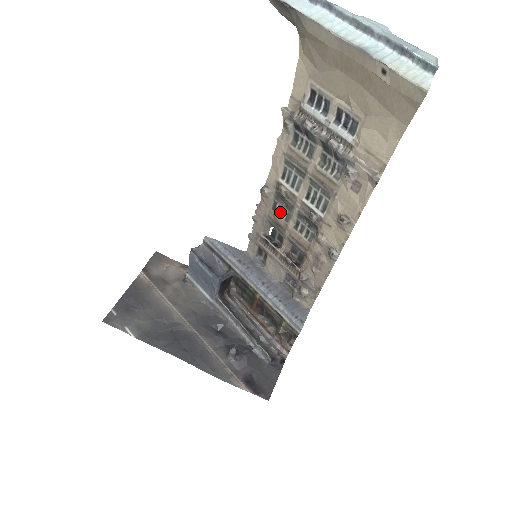
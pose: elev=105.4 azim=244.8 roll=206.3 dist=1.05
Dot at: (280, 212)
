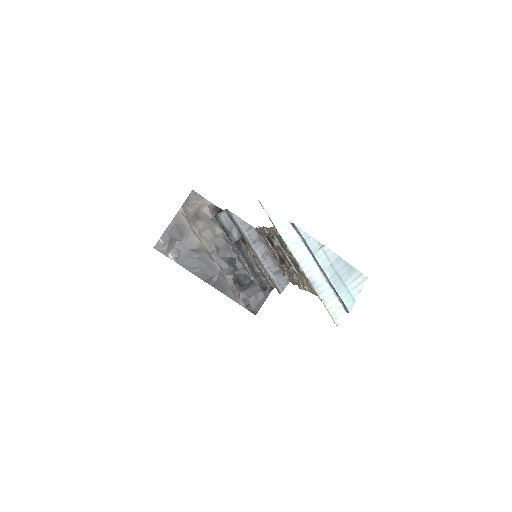
Dot at: occluded
